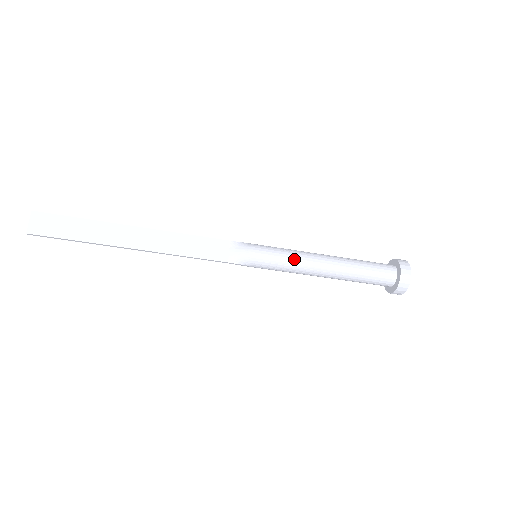
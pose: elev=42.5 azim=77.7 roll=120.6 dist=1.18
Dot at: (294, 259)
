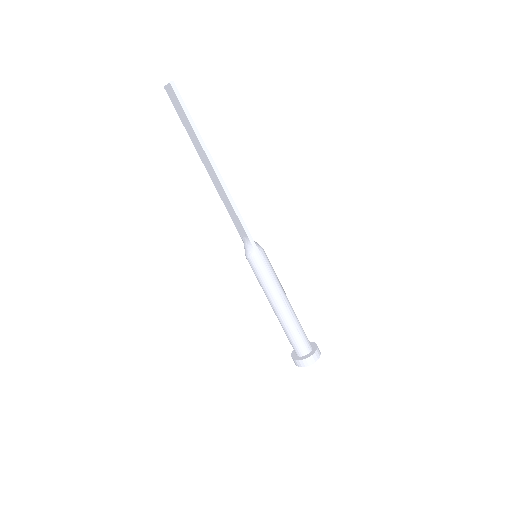
Dot at: occluded
